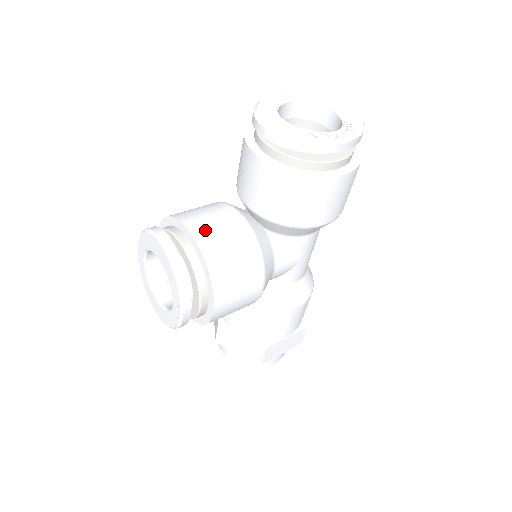
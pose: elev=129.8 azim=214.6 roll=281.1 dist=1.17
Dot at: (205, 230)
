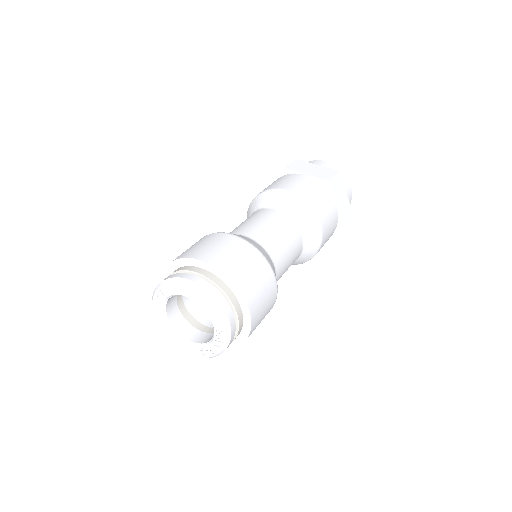
Dot at: occluded
